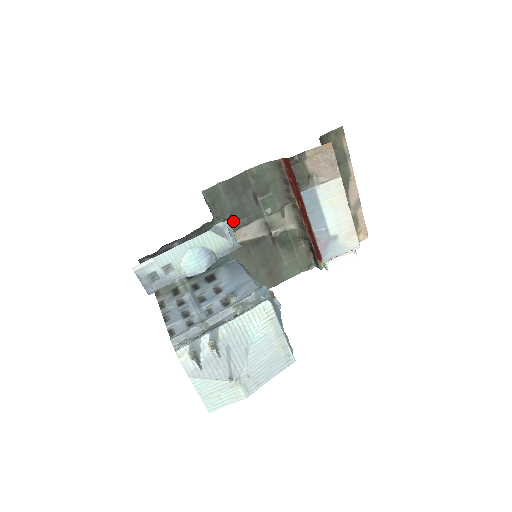
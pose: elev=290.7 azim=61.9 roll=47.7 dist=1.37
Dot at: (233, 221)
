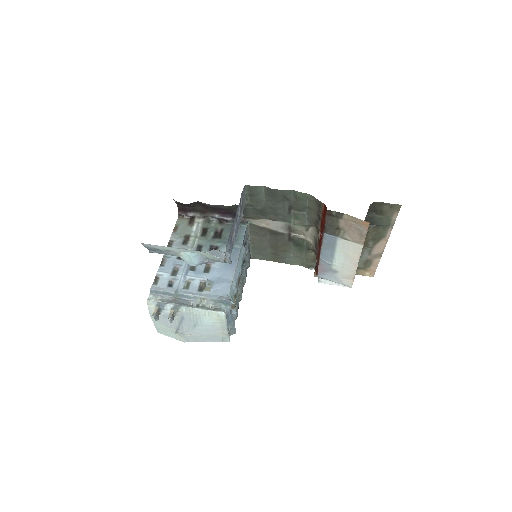
Dot at: (263, 212)
